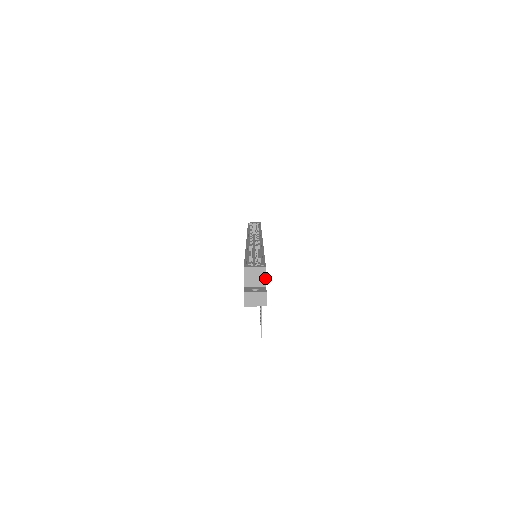
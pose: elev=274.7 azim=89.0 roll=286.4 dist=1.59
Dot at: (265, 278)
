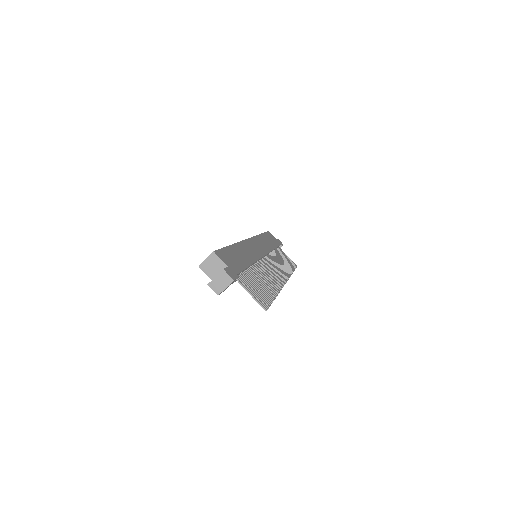
Dot at: (221, 261)
